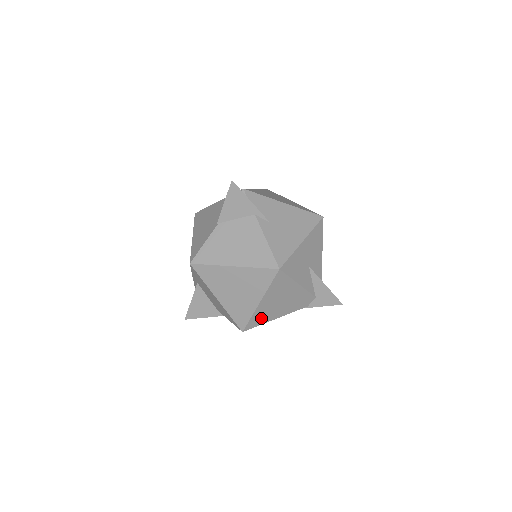
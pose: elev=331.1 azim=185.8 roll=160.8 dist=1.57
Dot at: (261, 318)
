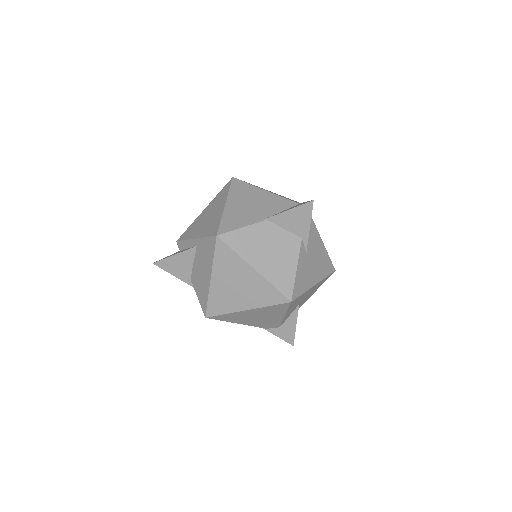
Dot at: (230, 318)
